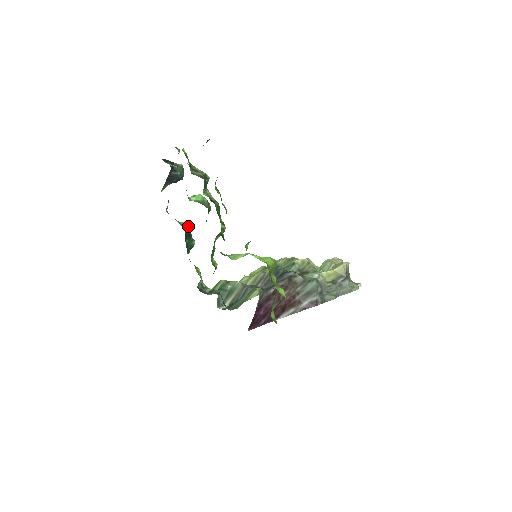
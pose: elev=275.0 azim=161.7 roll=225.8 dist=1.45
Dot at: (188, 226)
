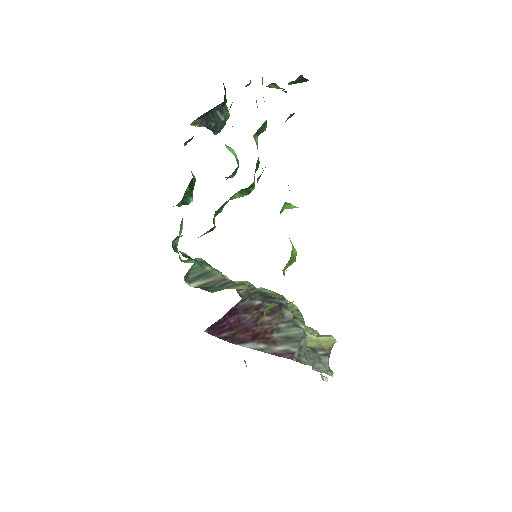
Dot at: (195, 179)
